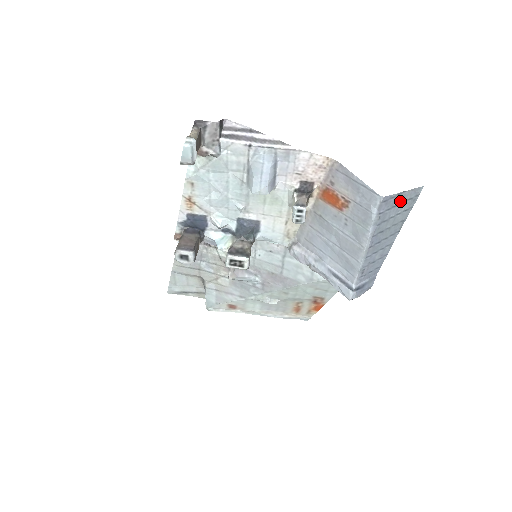
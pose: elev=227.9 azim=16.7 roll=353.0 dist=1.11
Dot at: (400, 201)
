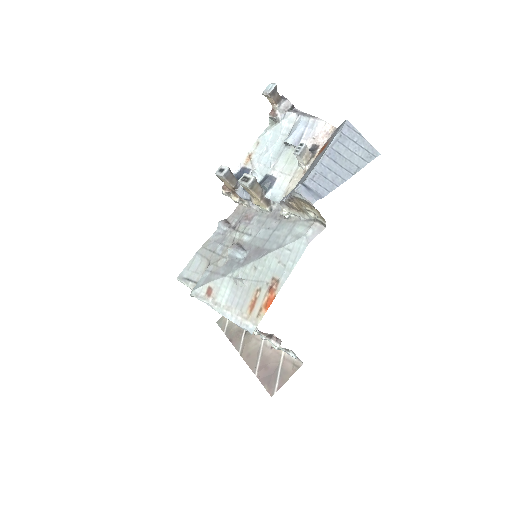
Dot at: (359, 143)
